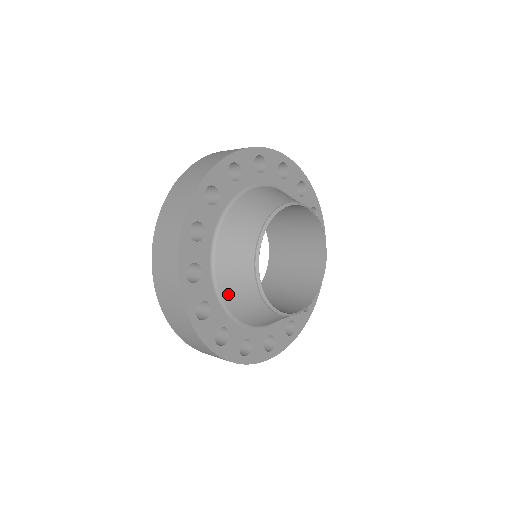
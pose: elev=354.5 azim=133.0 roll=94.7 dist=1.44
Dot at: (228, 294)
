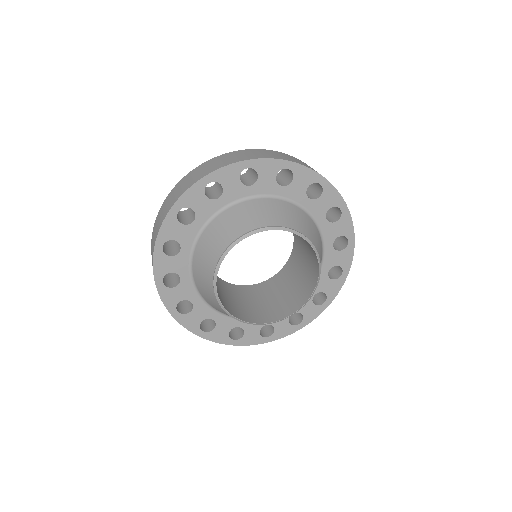
Dot at: (222, 312)
